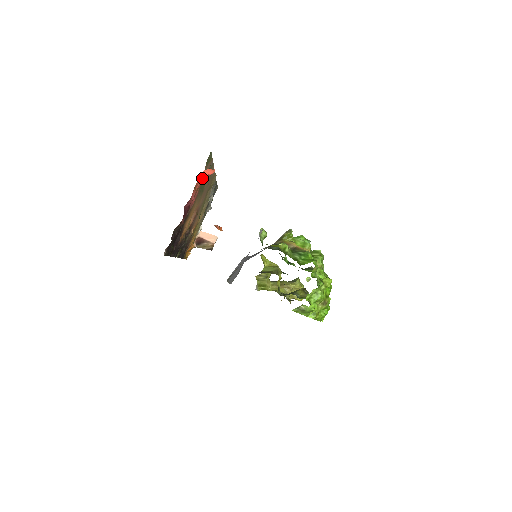
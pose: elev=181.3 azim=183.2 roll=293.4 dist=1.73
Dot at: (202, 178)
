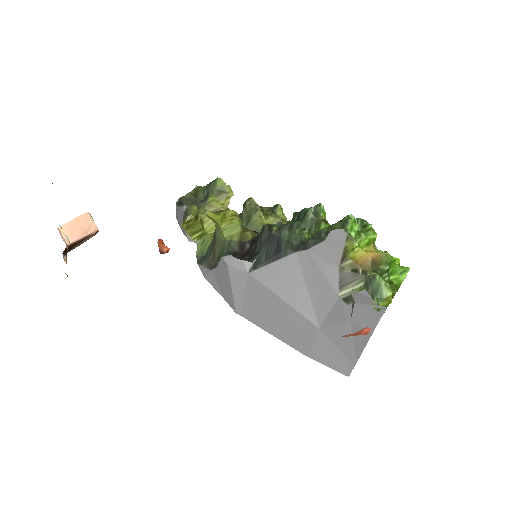
Dot at: occluded
